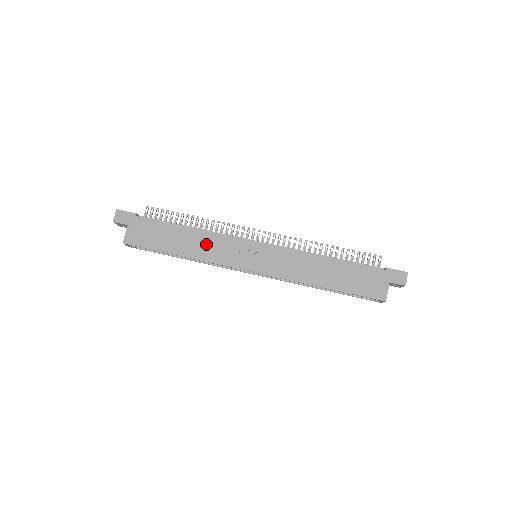
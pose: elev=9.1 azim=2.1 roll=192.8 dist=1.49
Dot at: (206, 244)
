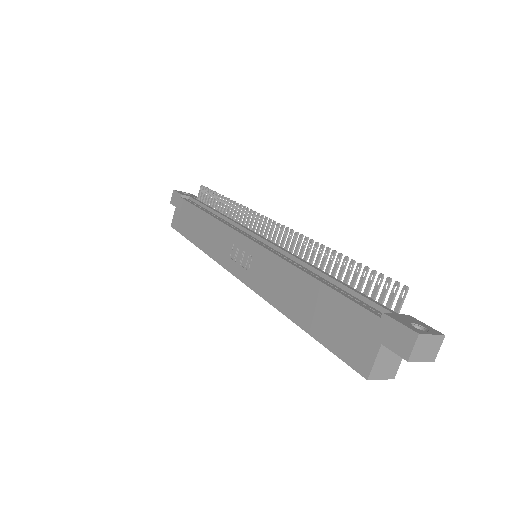
Dot at: (212, 234)
